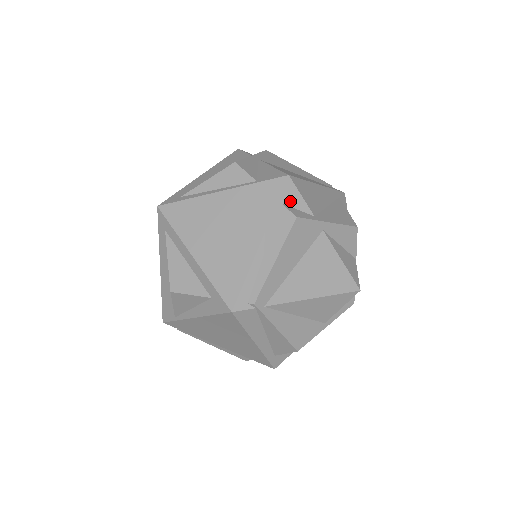
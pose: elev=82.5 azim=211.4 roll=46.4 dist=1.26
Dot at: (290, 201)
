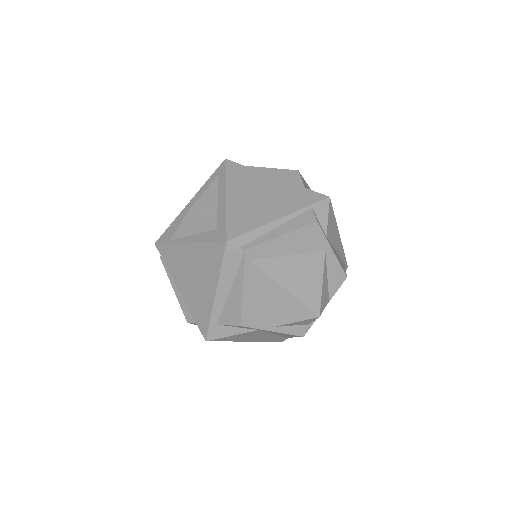
Dot at: (319, 212)
